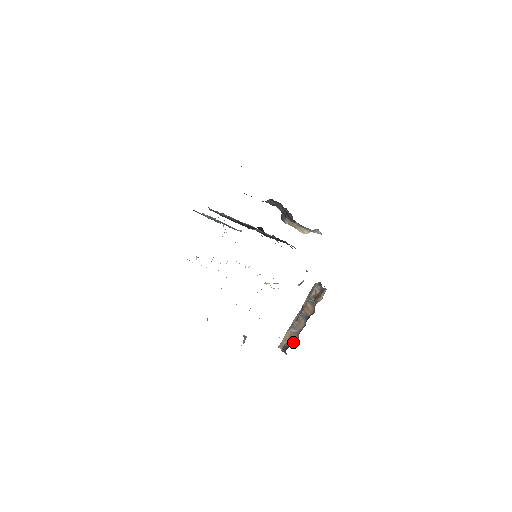
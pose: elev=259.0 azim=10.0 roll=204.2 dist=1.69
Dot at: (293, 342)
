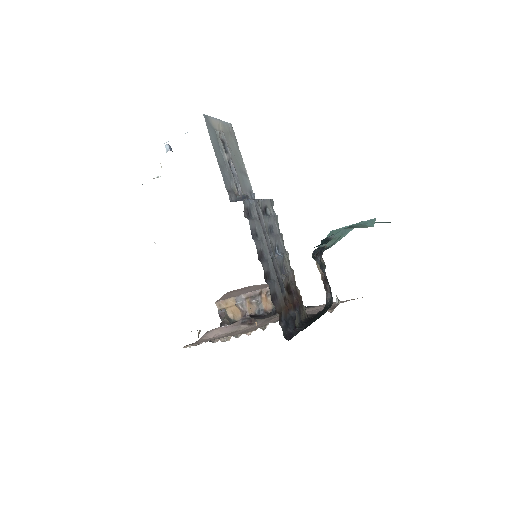
Dot at: (234, 315)
